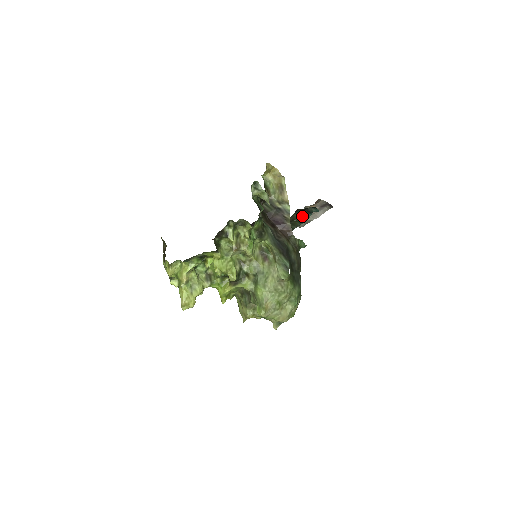
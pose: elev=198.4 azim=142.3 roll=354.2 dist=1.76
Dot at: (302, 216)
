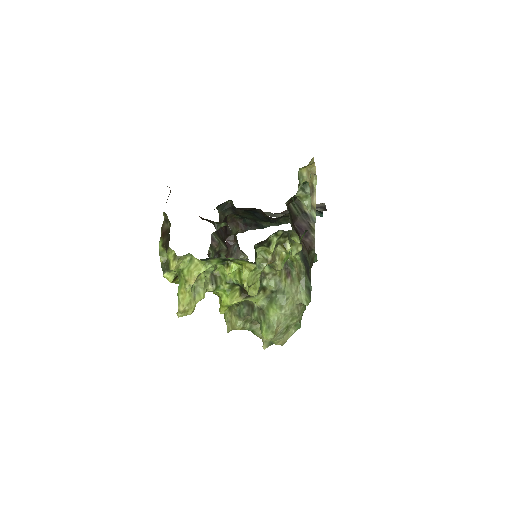
Dot at: occluded
